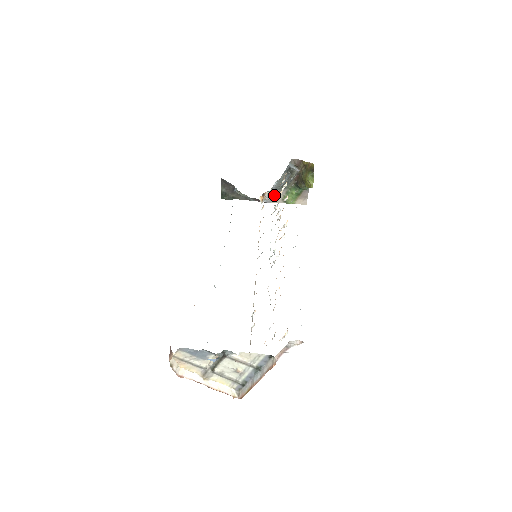
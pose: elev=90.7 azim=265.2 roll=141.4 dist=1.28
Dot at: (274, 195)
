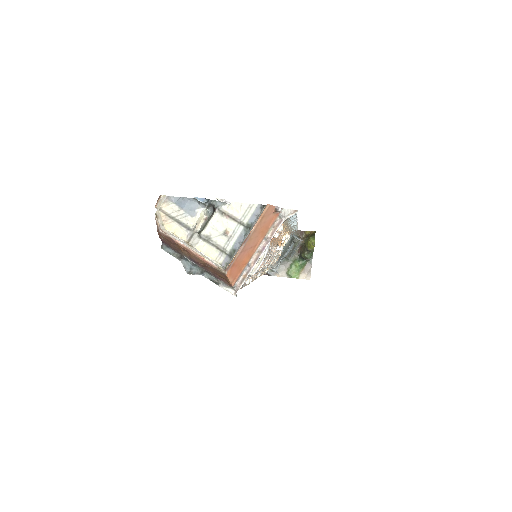
Dot at: (278, 263)
